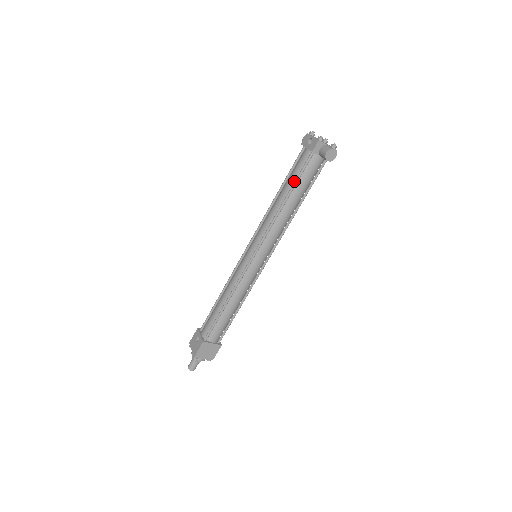
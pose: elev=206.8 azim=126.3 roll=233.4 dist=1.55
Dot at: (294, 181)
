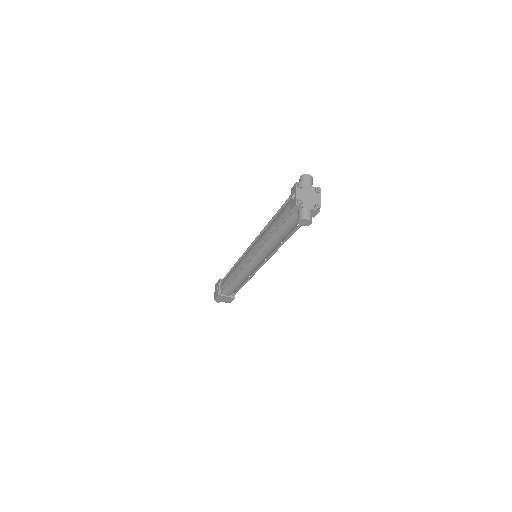
Dot at: (279, 223)
